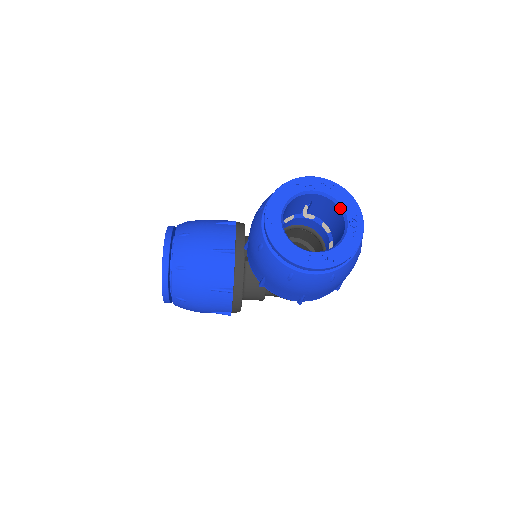
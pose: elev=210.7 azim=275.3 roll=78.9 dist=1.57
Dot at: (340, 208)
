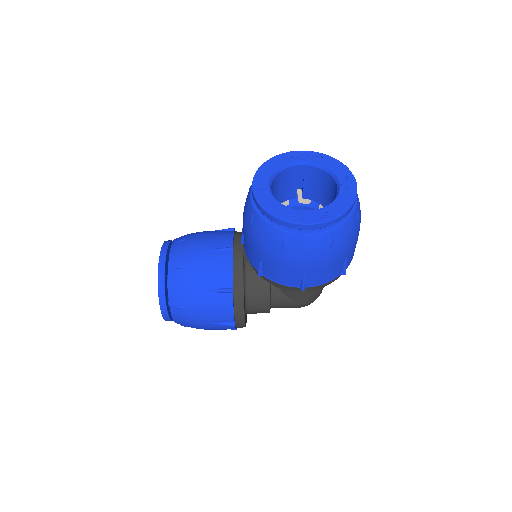
Dot at: (331, 174)
